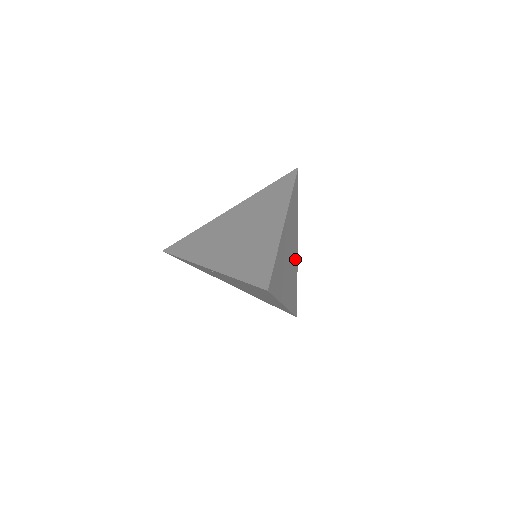
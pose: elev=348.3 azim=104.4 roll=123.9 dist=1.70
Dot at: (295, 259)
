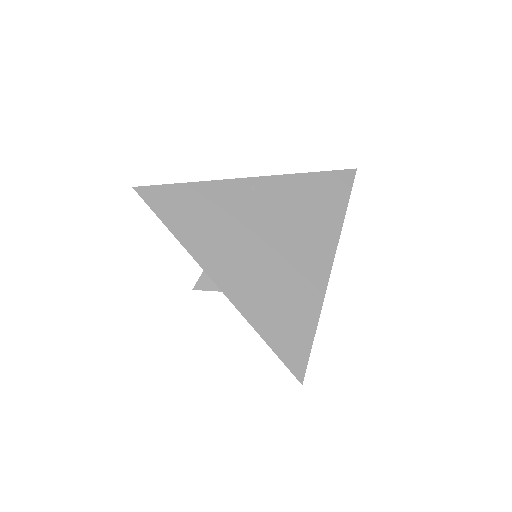
Dot at: occluded
